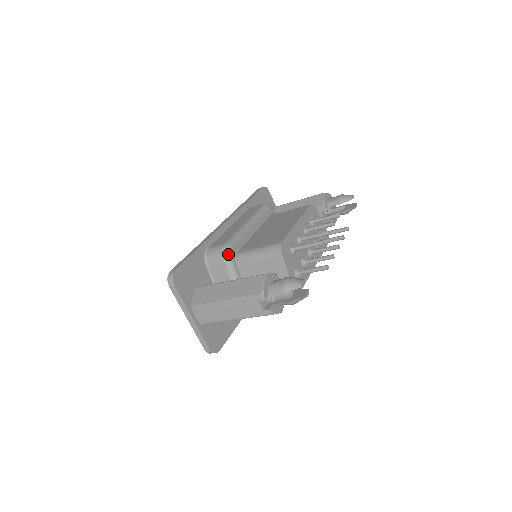
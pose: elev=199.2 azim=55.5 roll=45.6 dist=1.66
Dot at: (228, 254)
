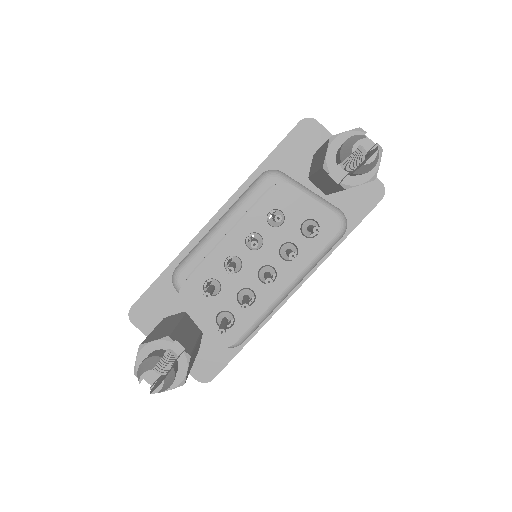
Dot at: (175, 283)
